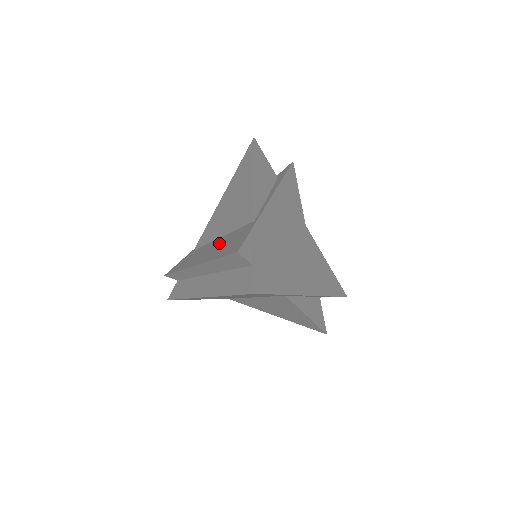
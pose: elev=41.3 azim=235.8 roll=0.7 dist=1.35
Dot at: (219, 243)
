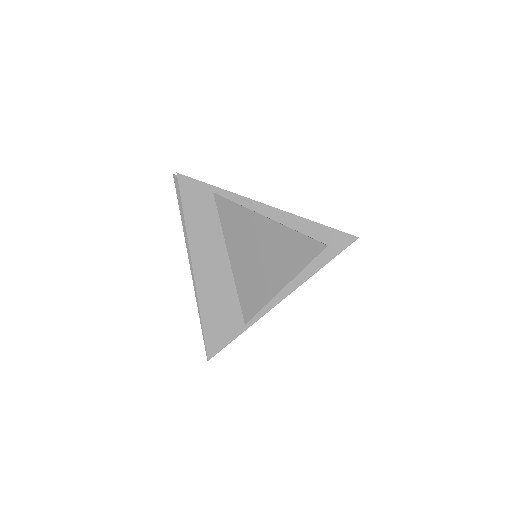
Dot at: (220, 279)
